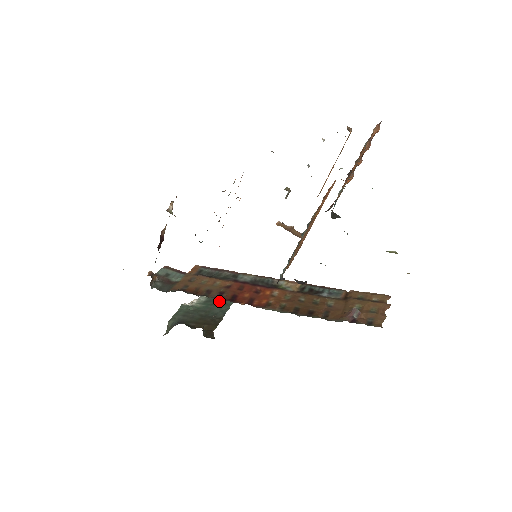
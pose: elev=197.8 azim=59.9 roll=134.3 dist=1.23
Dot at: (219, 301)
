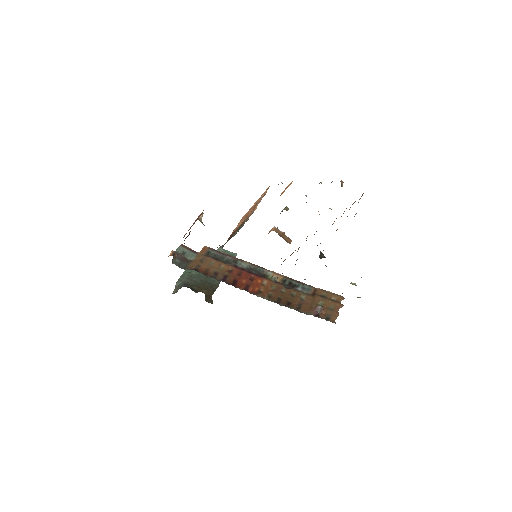
Dot at: occluded
